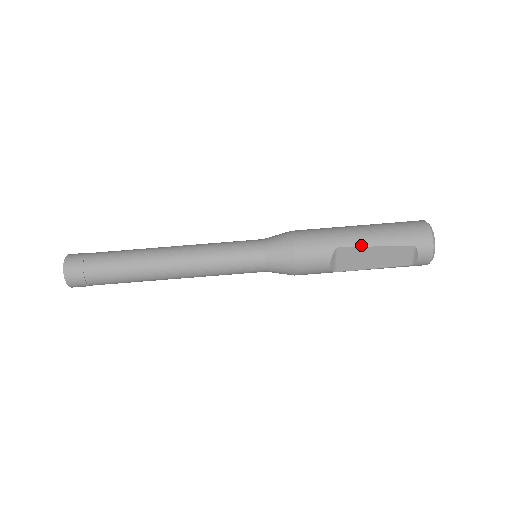
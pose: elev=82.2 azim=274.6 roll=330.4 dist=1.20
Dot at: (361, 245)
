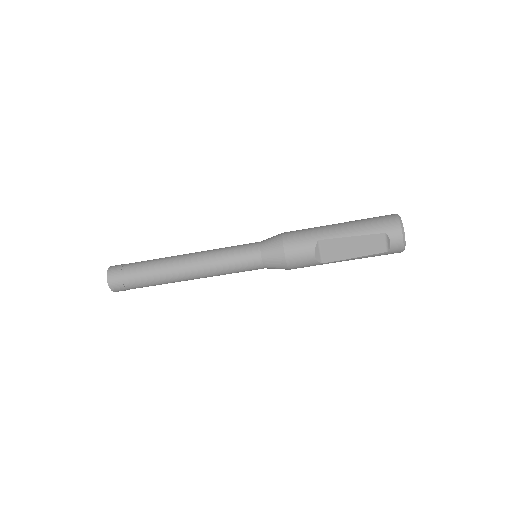
Dot at: (339, 236)
